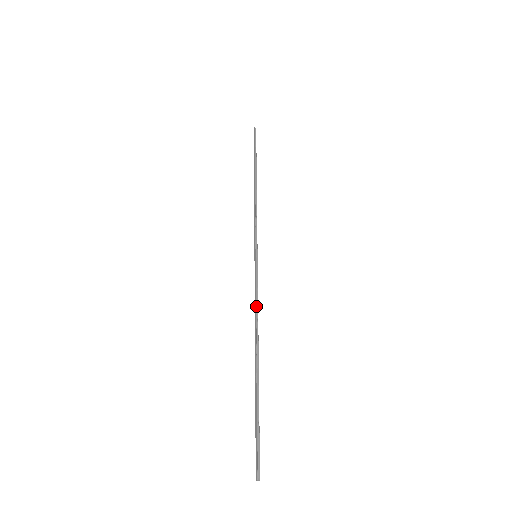
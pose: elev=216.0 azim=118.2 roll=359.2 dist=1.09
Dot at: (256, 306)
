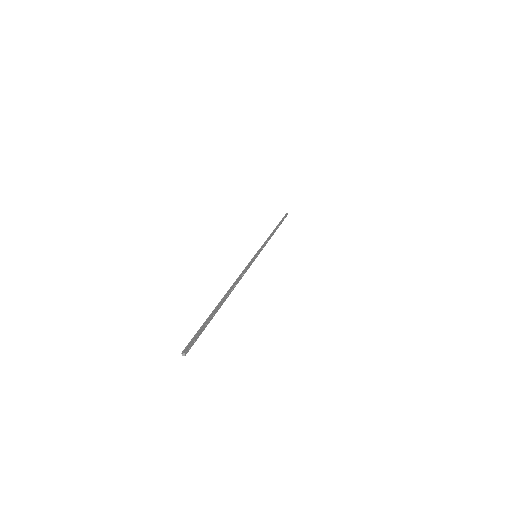
Dot at: (241, 274)
